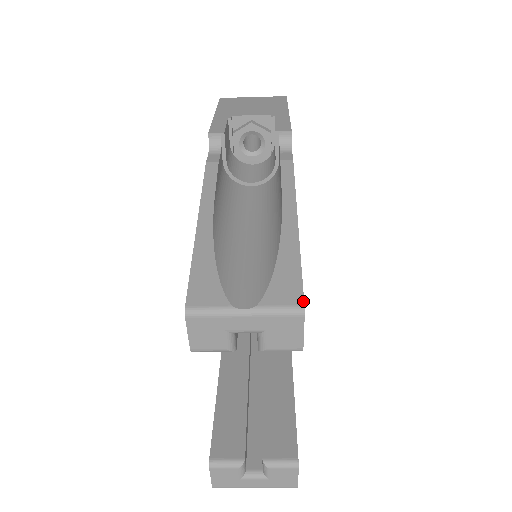
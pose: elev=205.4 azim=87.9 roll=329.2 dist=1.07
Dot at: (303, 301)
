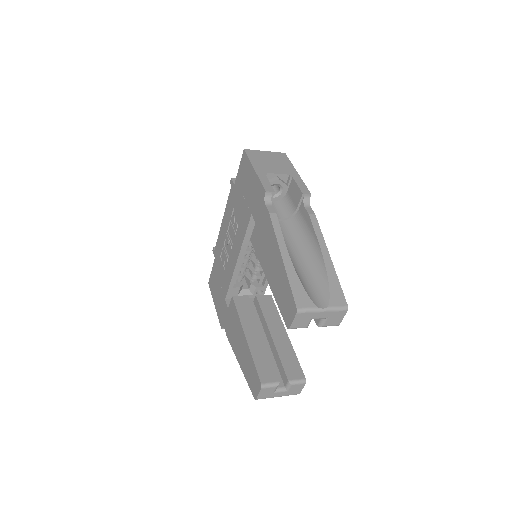
Dot at: (347, 304)
